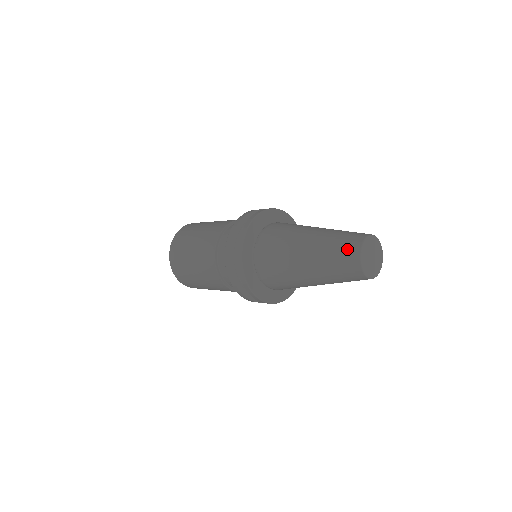
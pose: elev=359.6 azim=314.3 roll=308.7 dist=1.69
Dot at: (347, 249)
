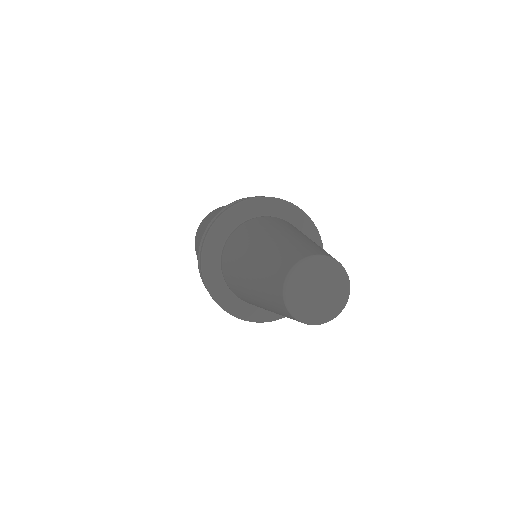
Dot at: (280, 310)
